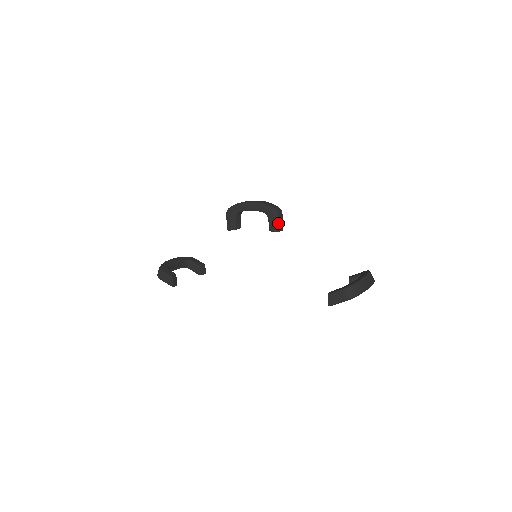
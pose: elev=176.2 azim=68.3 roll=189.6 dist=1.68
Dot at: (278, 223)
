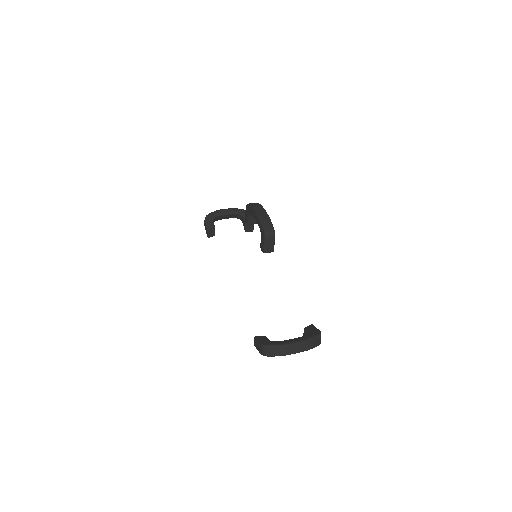
Dot at: (265, 246)
